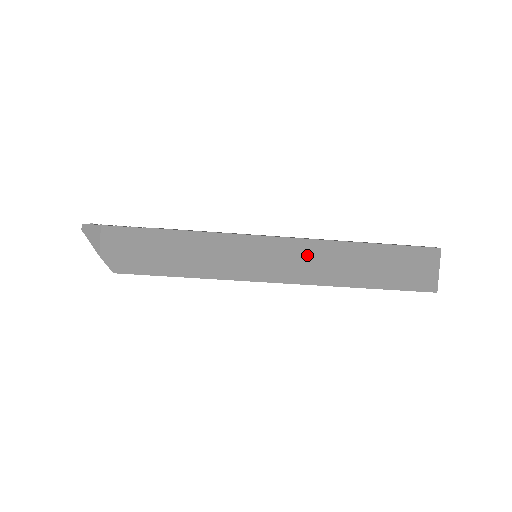
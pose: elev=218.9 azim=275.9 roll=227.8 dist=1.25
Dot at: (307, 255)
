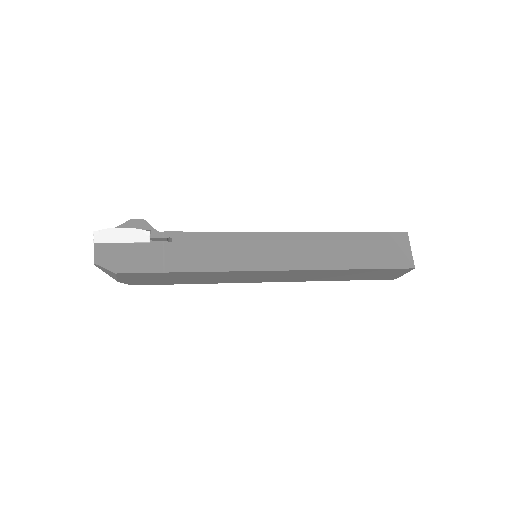
Dot at: (300, 274)
